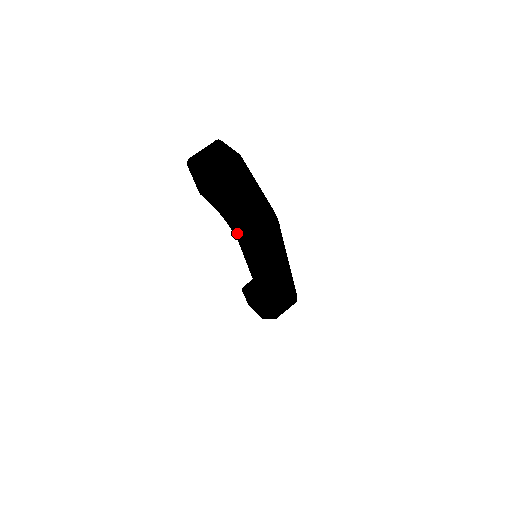
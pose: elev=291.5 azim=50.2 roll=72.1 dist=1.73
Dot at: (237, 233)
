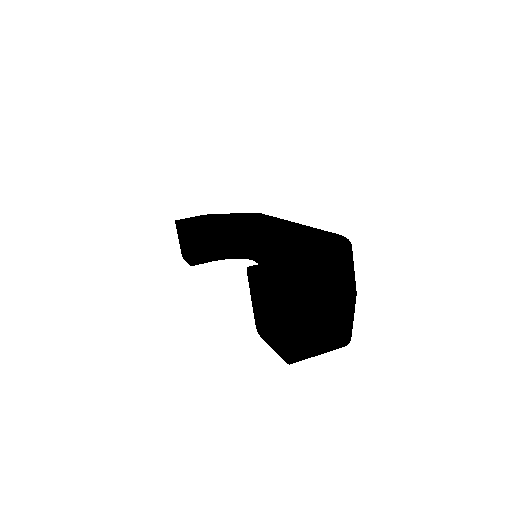
Dot at: occluded
